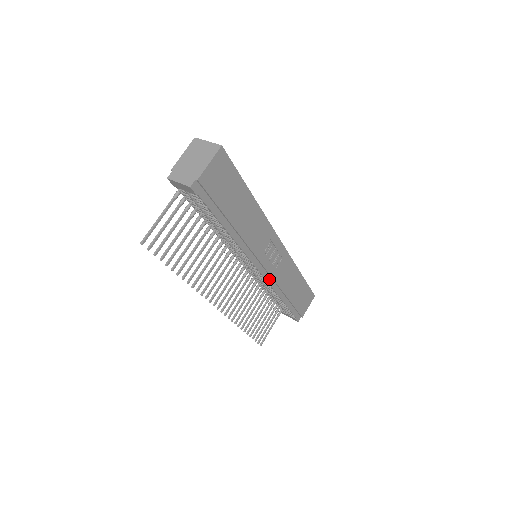
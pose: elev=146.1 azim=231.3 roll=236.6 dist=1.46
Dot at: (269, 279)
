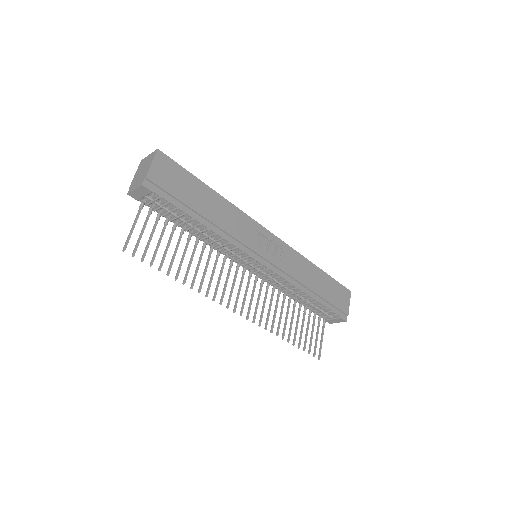
Dot at: (279, 272)
